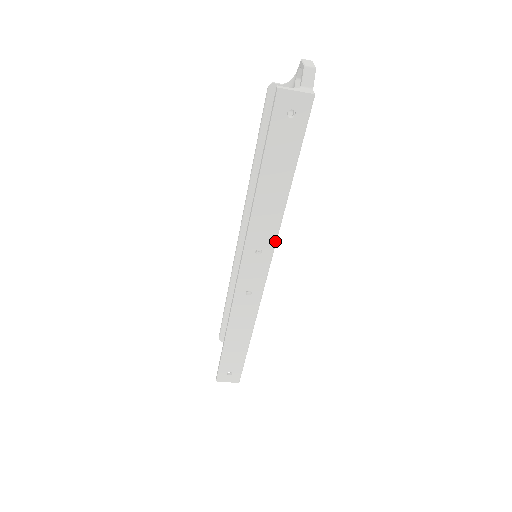
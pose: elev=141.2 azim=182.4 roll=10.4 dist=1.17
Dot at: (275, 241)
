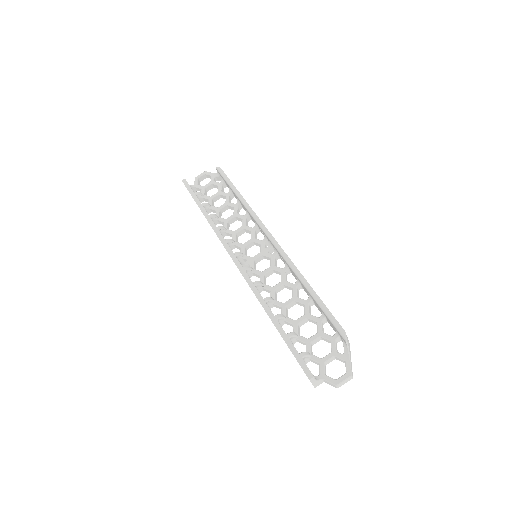
Dot at: occluded
